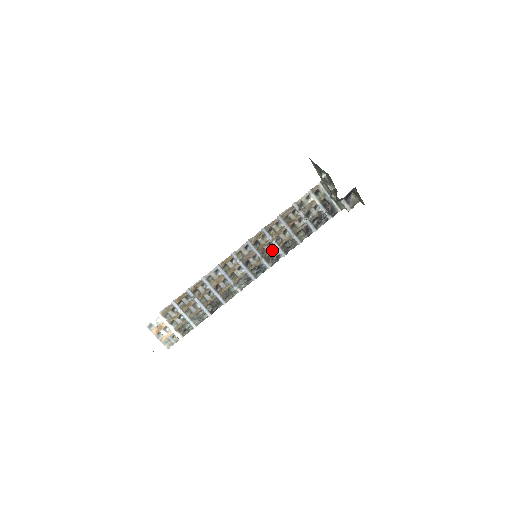
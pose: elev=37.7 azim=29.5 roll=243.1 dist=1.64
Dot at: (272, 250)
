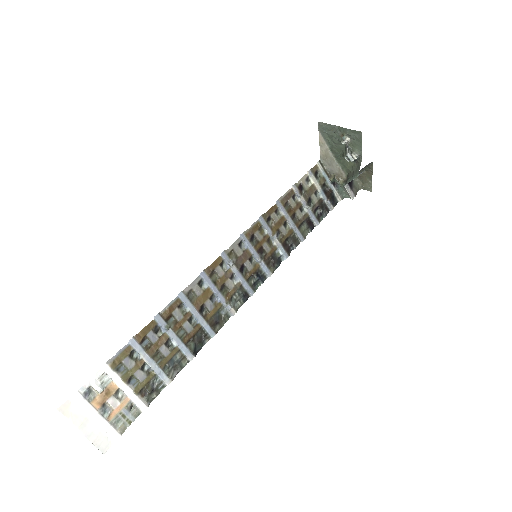
Dot at: (272, 249)
